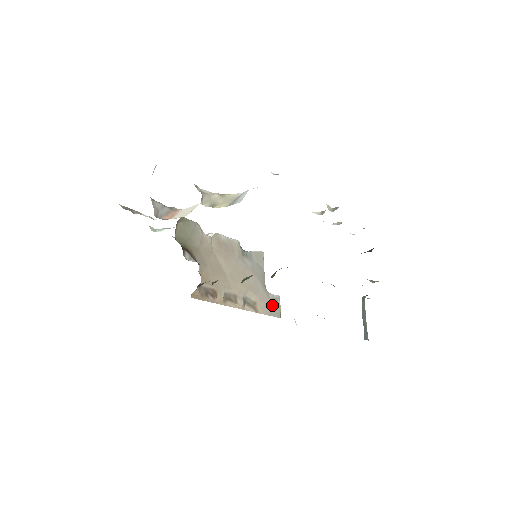
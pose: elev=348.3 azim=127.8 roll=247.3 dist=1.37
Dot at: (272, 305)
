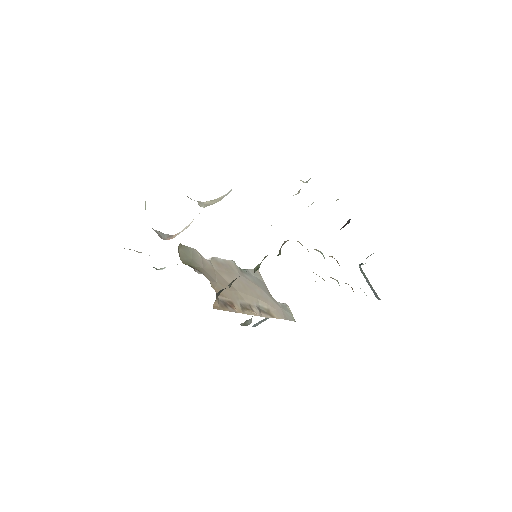
Dot at: (284, 311)
